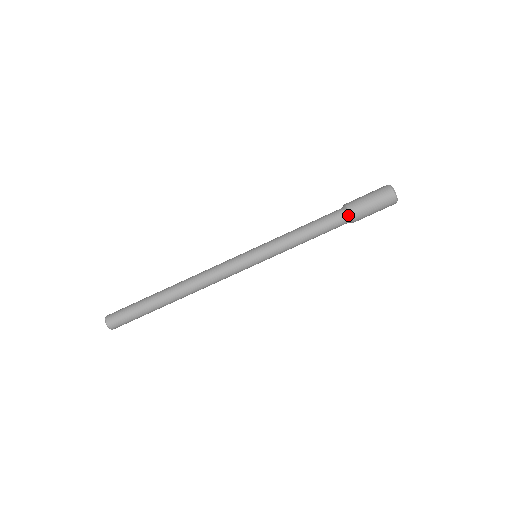
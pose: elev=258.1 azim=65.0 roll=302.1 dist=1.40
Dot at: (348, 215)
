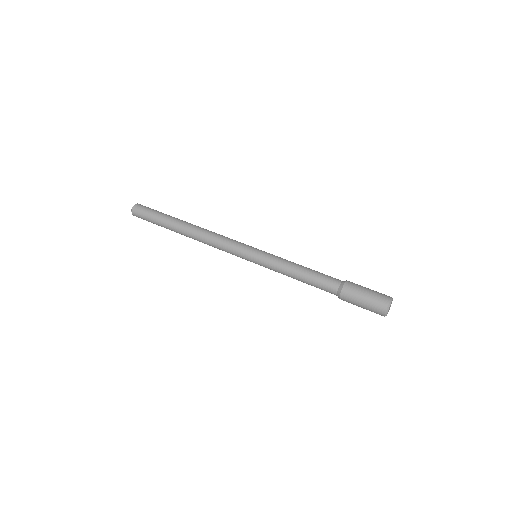
Dot at: (344, 281)
